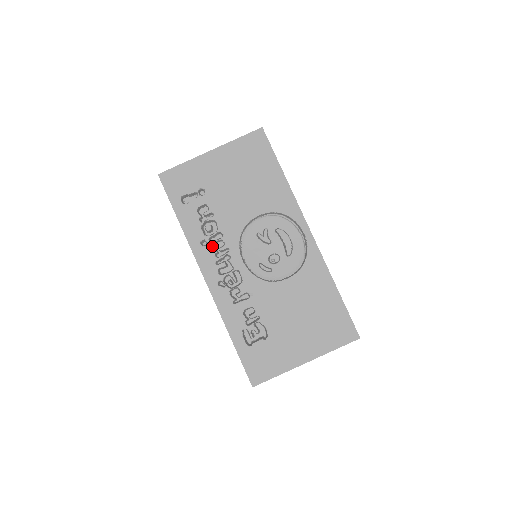
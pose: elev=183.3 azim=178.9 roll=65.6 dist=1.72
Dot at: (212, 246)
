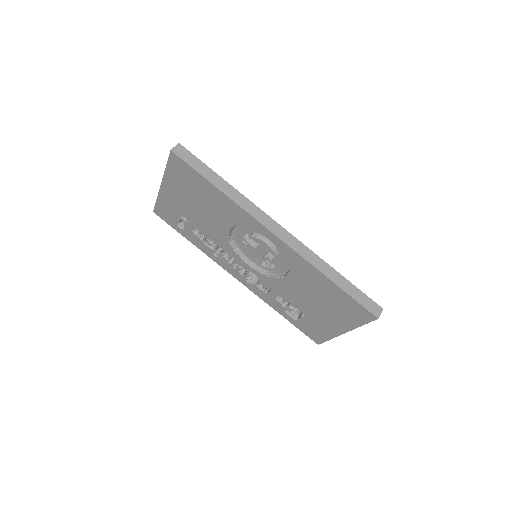
Dot at: (222, 256)
